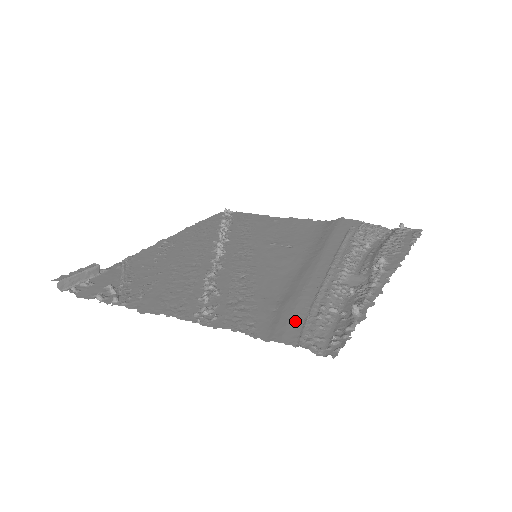
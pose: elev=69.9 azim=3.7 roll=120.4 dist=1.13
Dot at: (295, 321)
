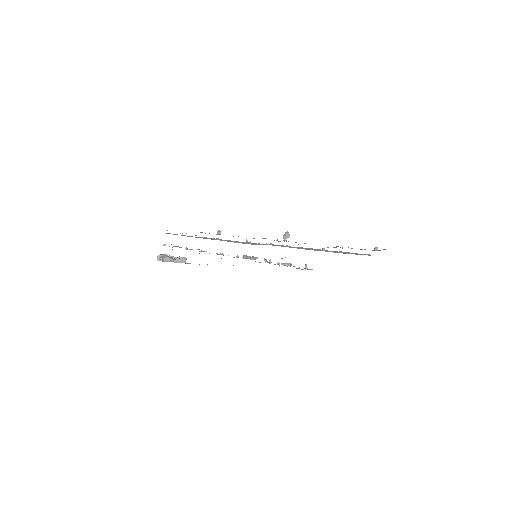
Dot at: occluded
